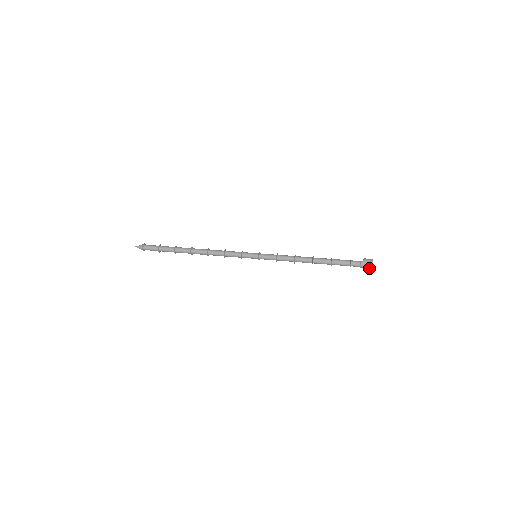
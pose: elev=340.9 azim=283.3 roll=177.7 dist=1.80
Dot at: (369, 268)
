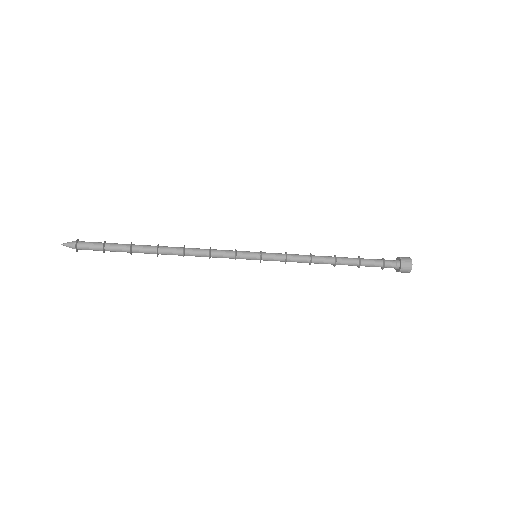
Dot at: (408, 262)
